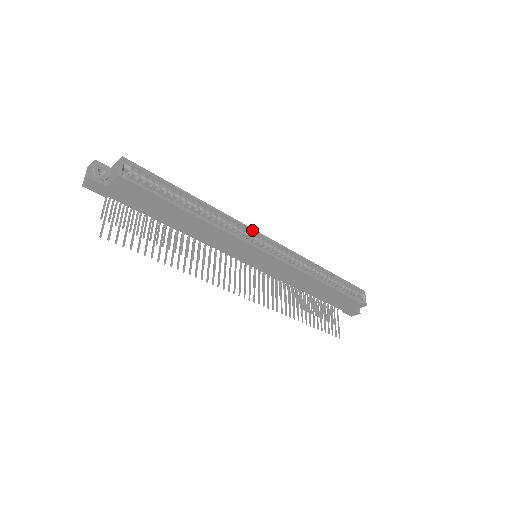
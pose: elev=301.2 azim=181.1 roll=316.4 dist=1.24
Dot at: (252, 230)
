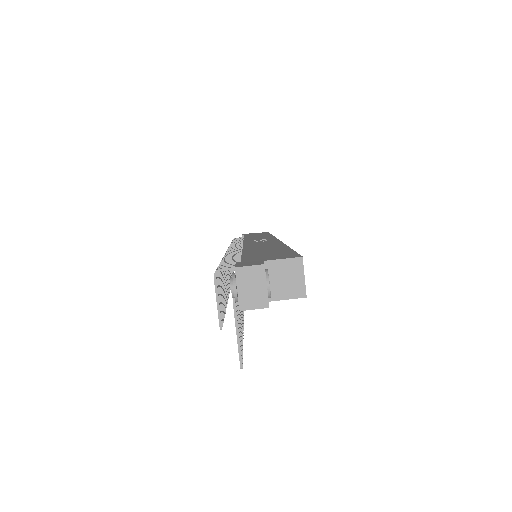
Dot at: occluded
